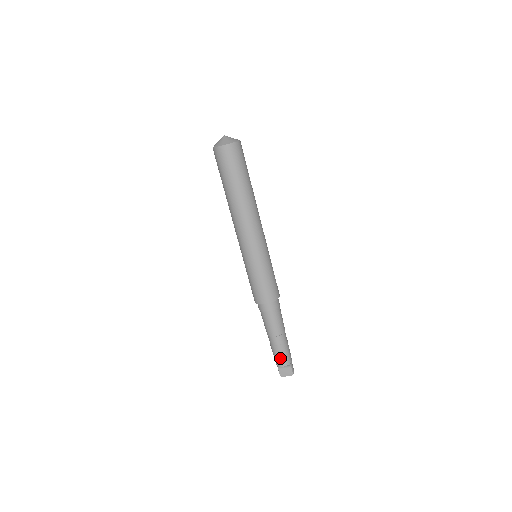
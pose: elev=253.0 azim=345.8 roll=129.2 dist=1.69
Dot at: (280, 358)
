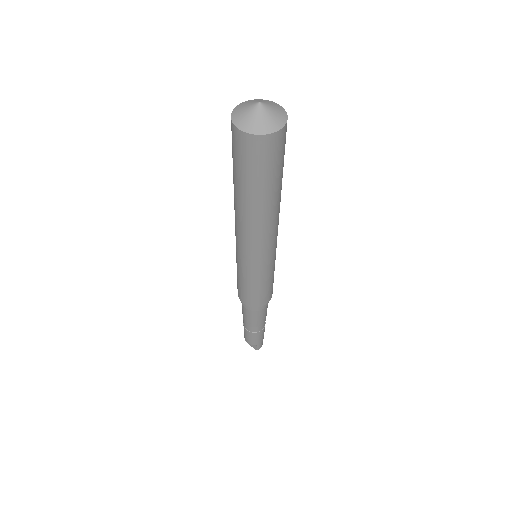
Dot at: (247, 337)
